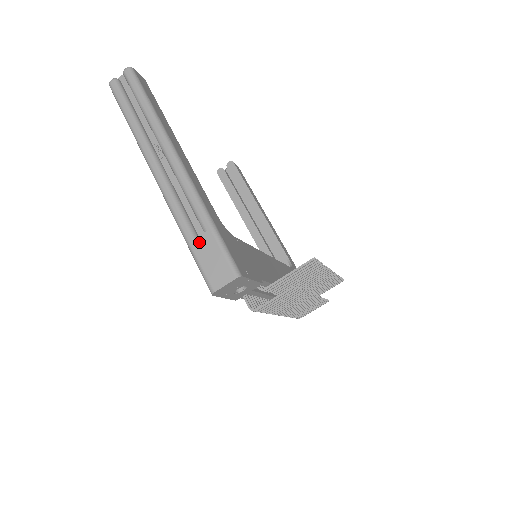
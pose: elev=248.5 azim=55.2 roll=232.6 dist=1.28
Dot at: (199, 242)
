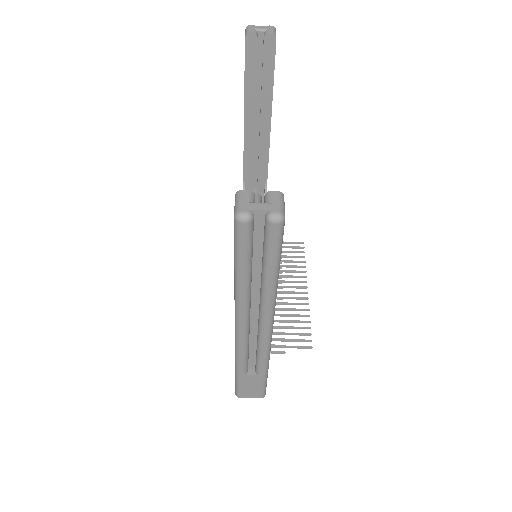
Dot at: (248, 378)
